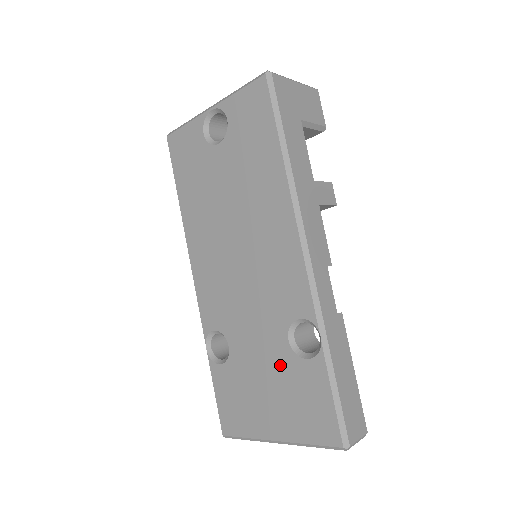
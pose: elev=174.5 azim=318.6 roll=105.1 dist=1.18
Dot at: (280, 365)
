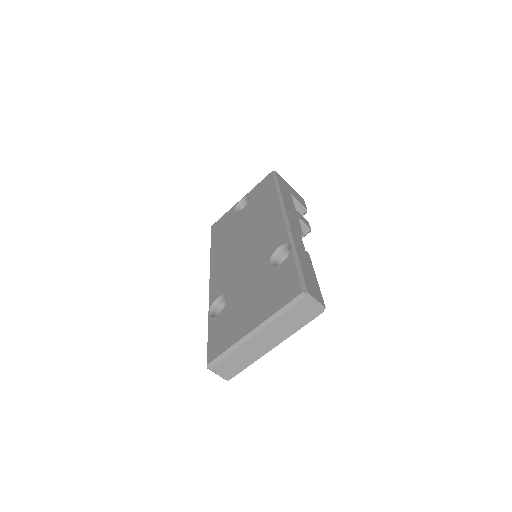
Dot at: (262, 280)
